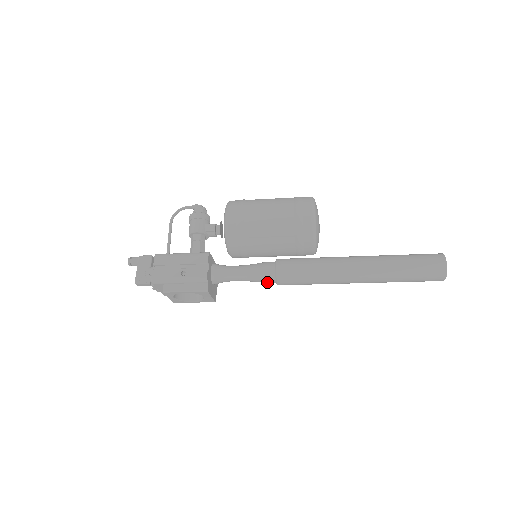
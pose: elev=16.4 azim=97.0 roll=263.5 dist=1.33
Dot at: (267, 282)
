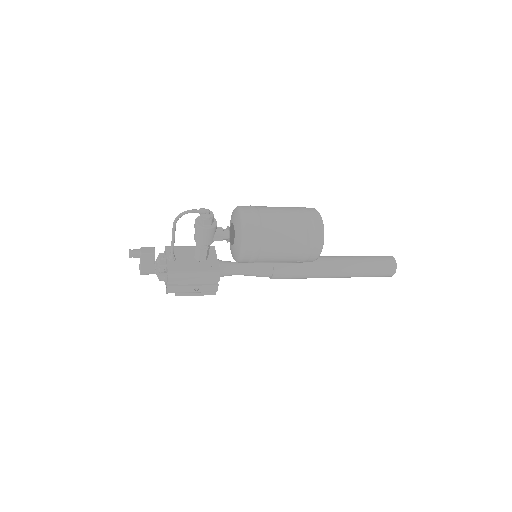
Dot at: occluded
